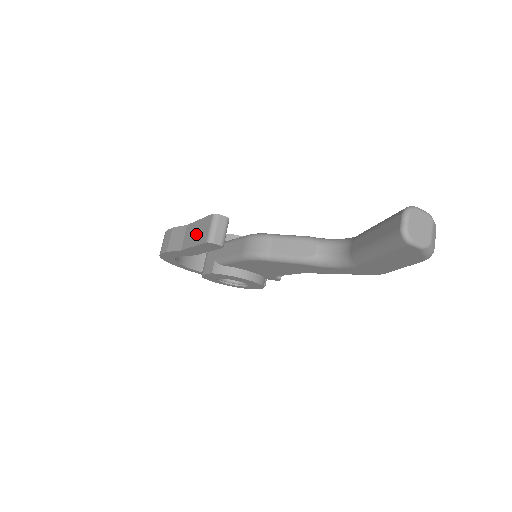
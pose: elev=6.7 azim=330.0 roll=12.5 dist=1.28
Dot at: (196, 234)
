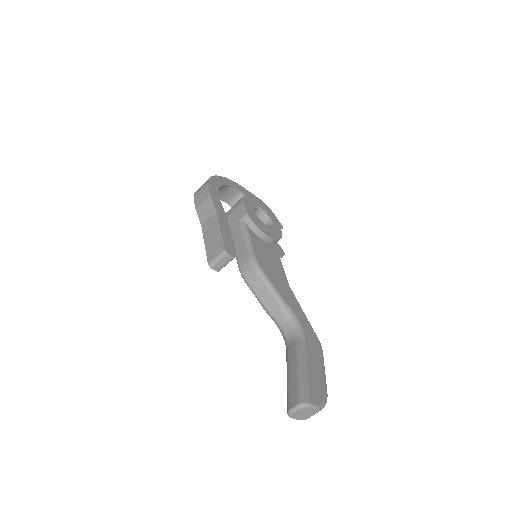
Dot at: (211, 239)
